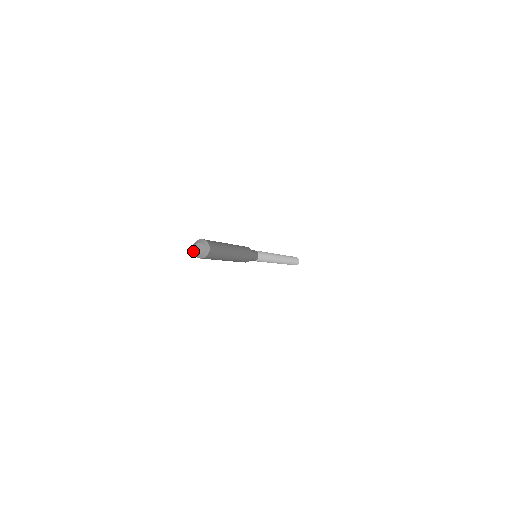
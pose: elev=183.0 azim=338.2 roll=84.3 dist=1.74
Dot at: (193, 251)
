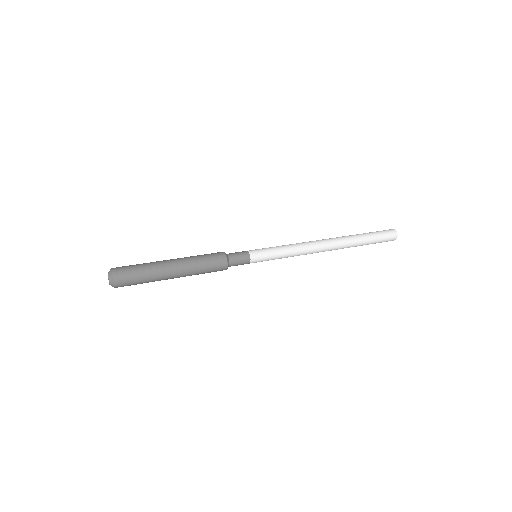
Dot at: occluded
